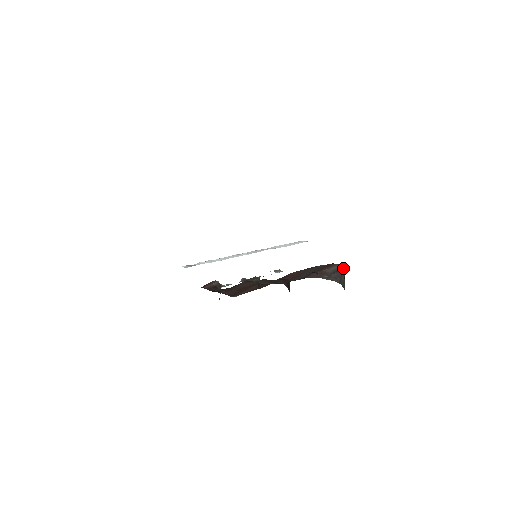
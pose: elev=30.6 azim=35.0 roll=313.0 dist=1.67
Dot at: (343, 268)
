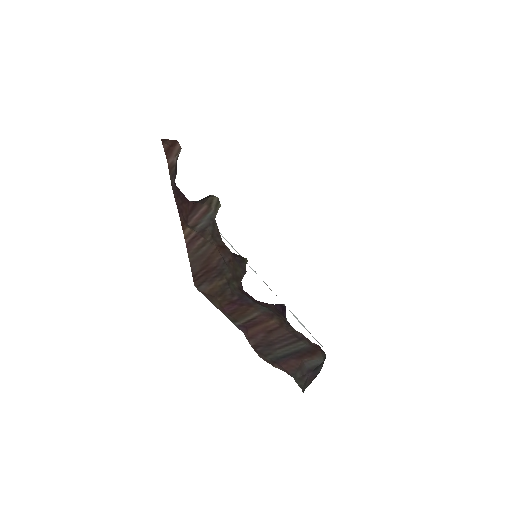
Dot at: occluded
